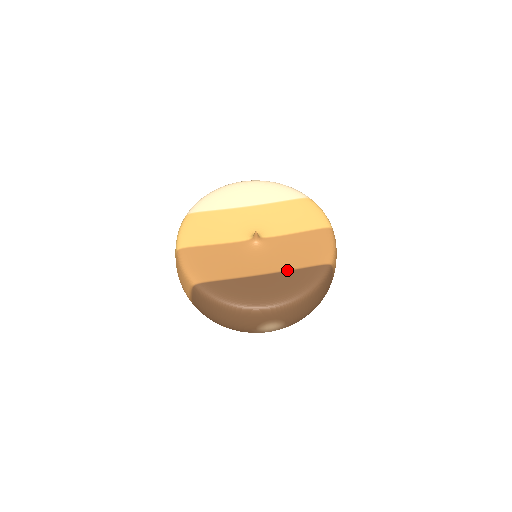
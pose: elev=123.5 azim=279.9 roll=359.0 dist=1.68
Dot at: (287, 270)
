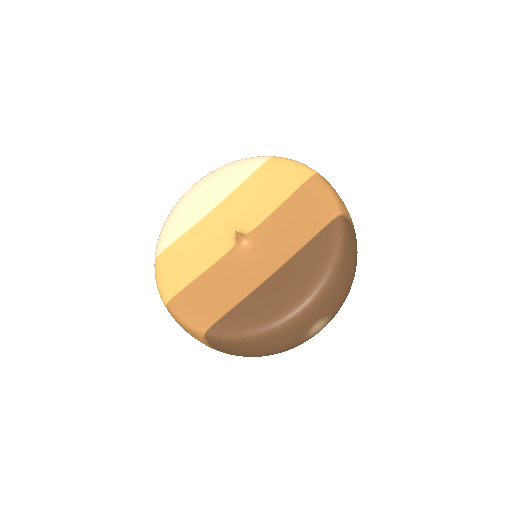
Dot at: (295, 253)
